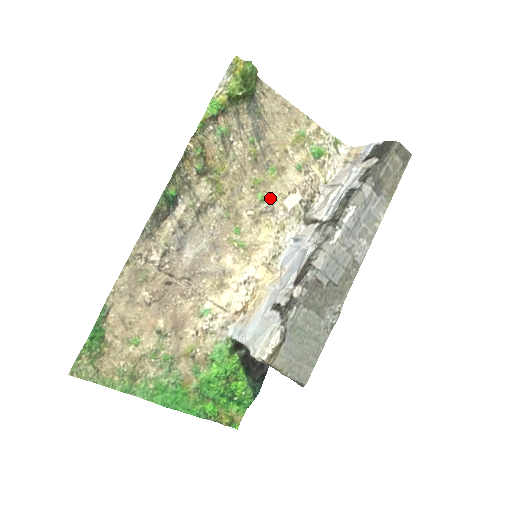
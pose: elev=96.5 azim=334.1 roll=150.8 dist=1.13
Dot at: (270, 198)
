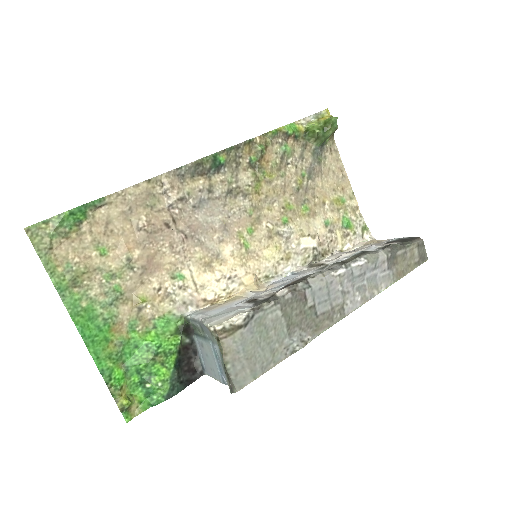
Dot at: (292, 227)
